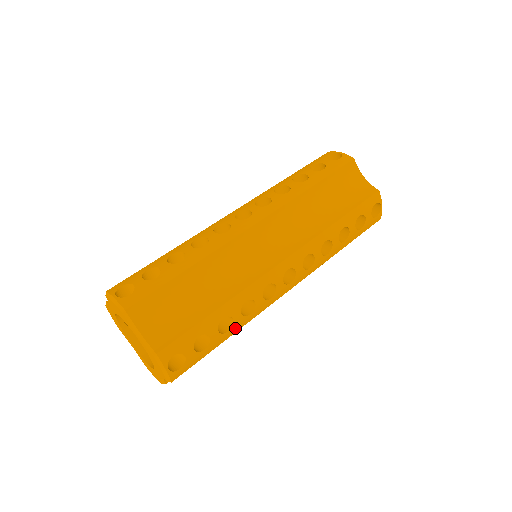
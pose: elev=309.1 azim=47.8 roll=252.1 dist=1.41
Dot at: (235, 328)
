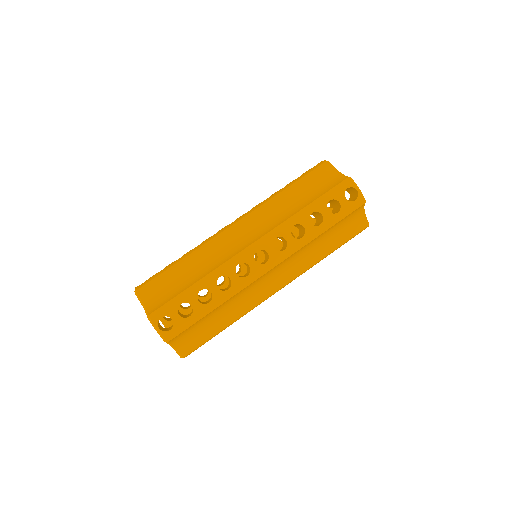
Dot at: (217, 301)
